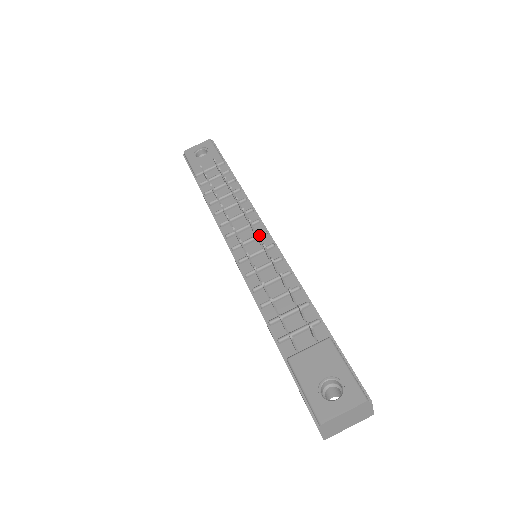
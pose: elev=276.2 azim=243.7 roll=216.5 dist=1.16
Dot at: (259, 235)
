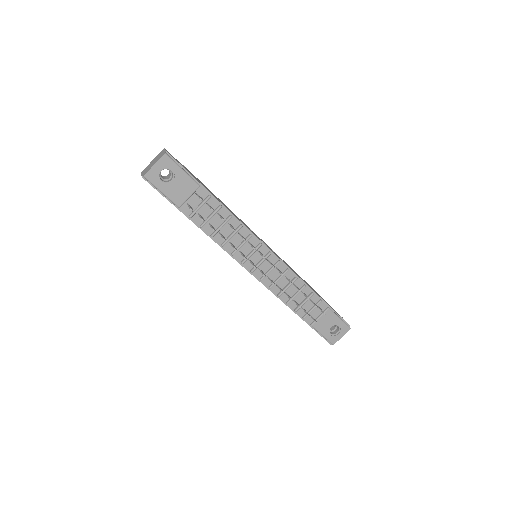
Dot at: (267, 258)
